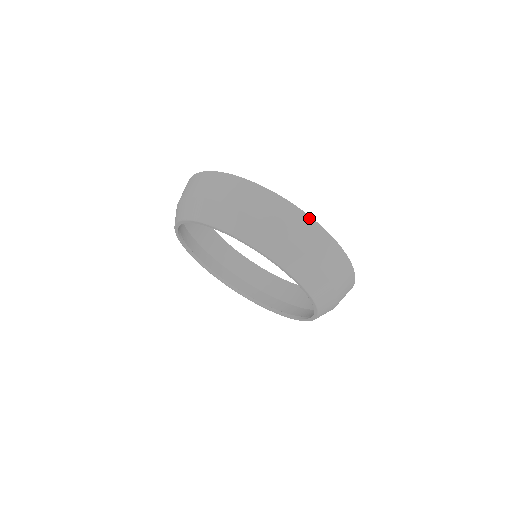
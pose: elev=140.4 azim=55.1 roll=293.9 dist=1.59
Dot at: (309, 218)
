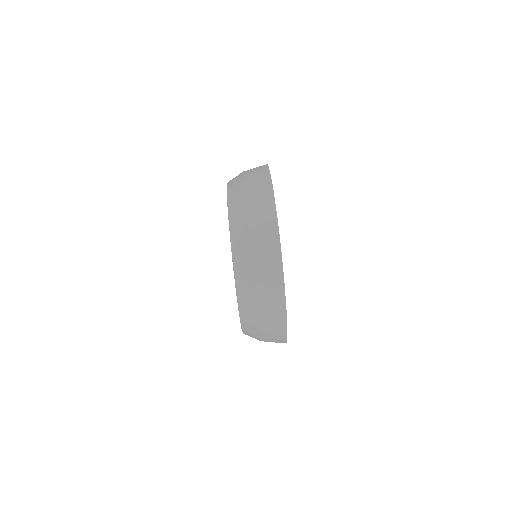
Dot at: (275, 211)
